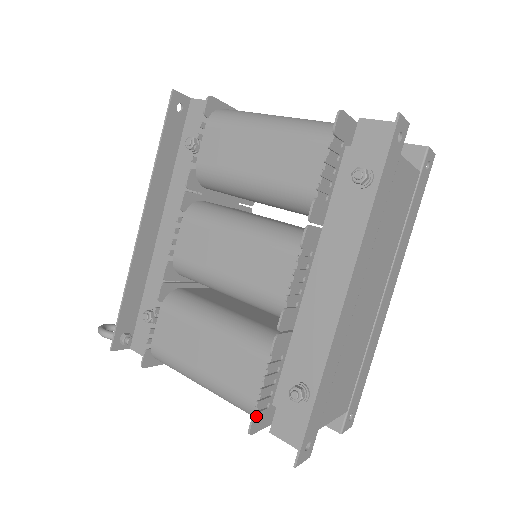
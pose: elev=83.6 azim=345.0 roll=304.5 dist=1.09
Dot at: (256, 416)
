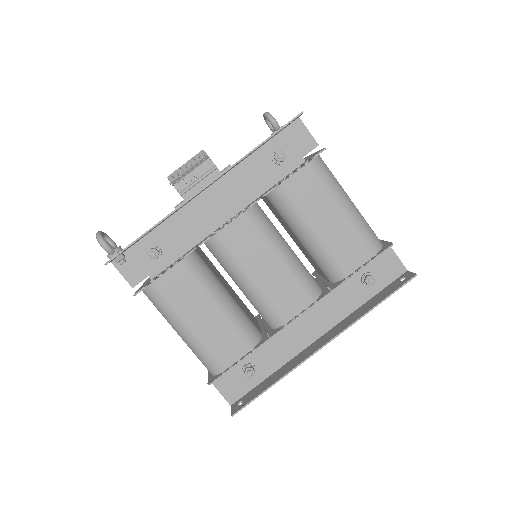
Dot at: (220, 376)
